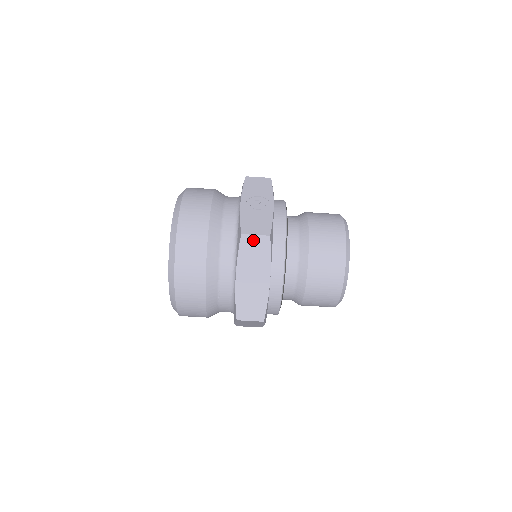
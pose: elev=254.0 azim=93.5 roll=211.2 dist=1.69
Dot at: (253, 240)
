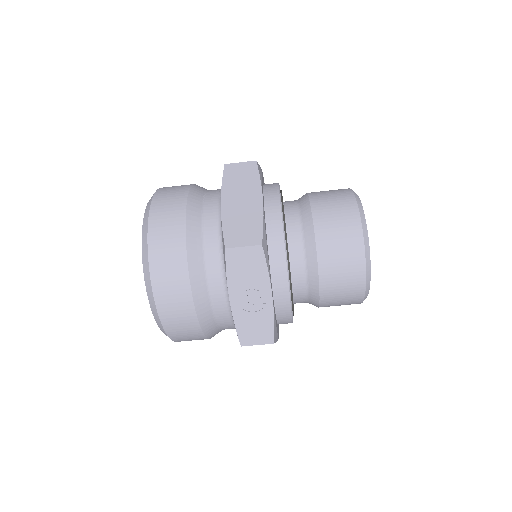
Dot at: (255, 344)
